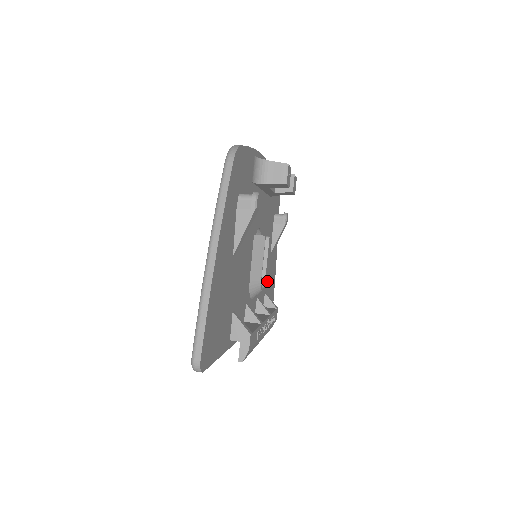
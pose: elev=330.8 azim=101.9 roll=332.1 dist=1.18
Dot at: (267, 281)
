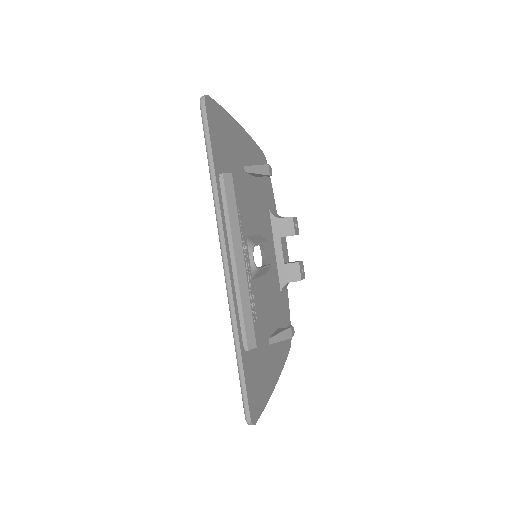
Dot at: occluded
